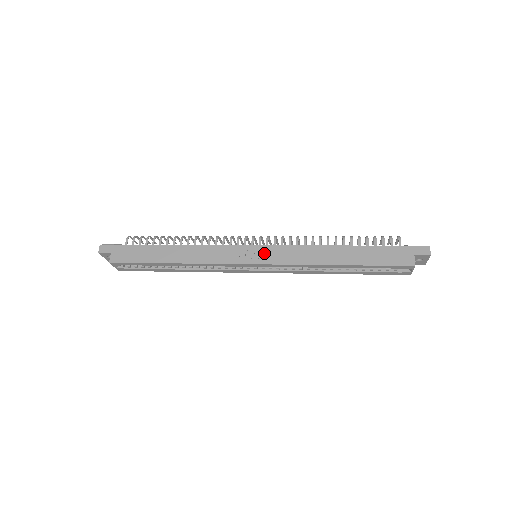
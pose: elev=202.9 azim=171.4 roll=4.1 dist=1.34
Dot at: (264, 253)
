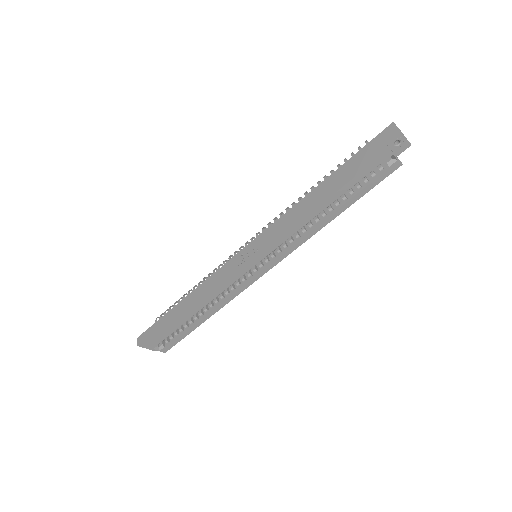
Dot at: (256, 246)
